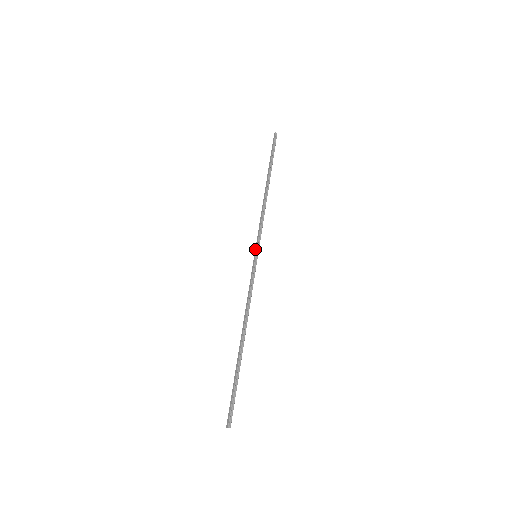
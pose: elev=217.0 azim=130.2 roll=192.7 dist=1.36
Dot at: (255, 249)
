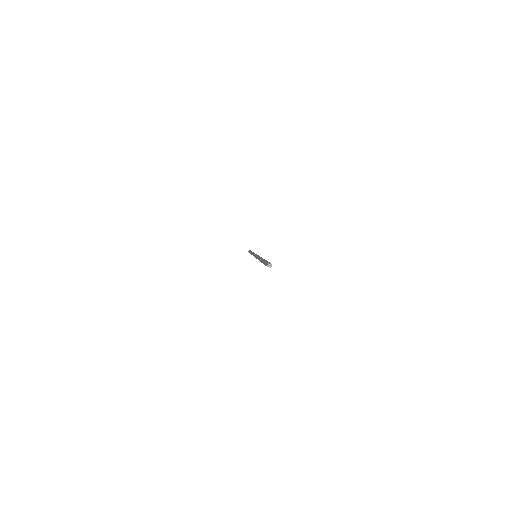
Dot at: occluded
